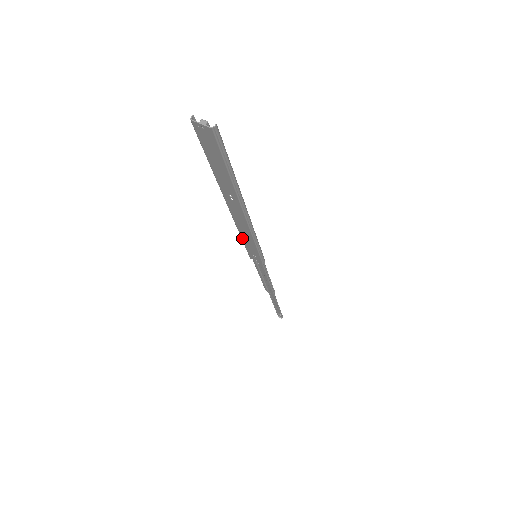
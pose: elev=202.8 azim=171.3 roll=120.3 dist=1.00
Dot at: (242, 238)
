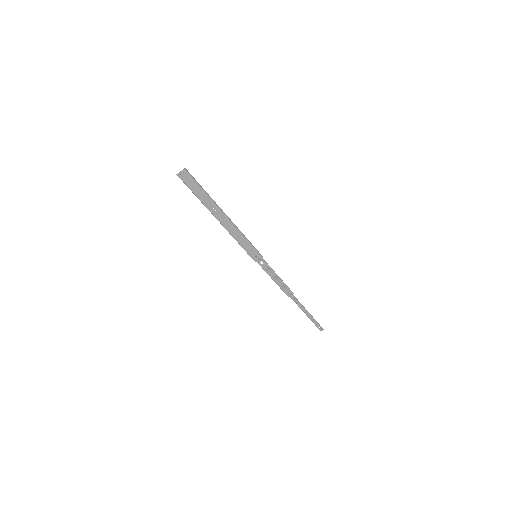
Dot at: (240, 244)
